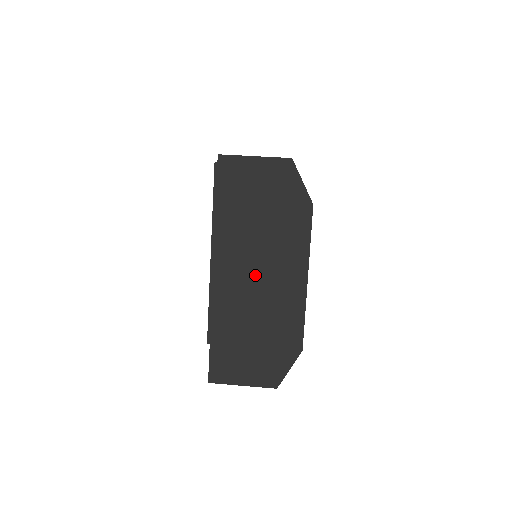
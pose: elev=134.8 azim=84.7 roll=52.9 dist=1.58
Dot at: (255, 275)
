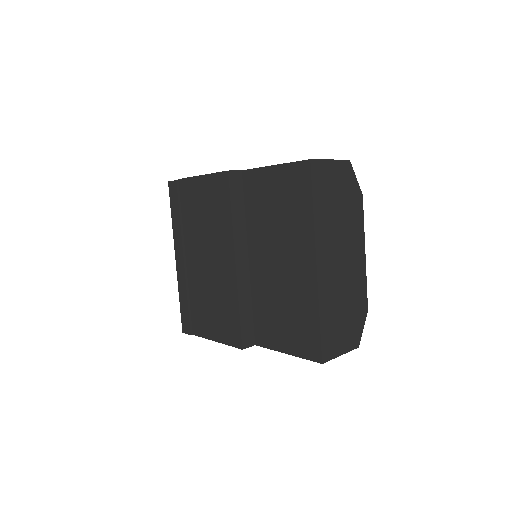
Dot at: (340, 259)
